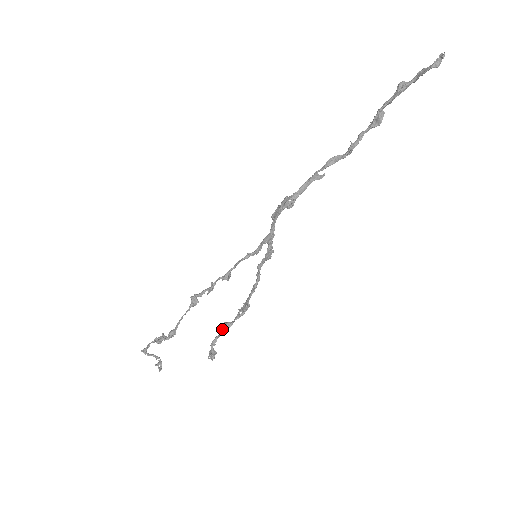
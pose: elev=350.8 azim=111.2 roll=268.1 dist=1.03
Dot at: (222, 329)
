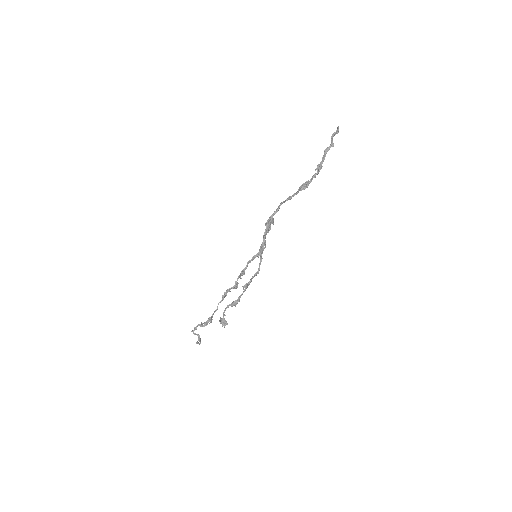
Dot at: (231, 303)
